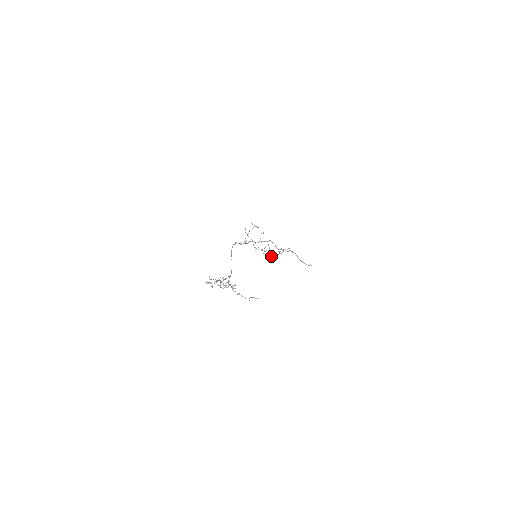
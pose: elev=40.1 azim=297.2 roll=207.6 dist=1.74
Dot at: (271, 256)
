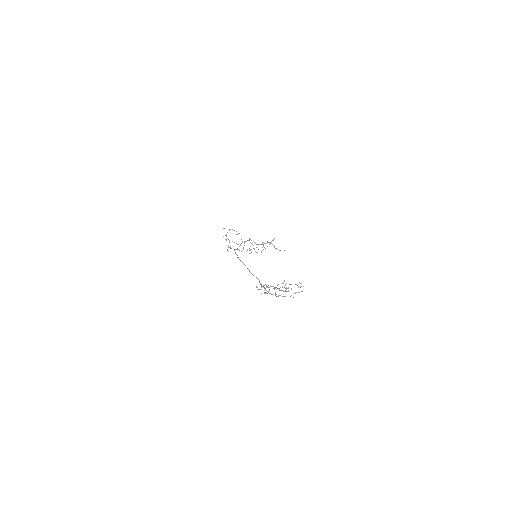
Dot at: occluded
